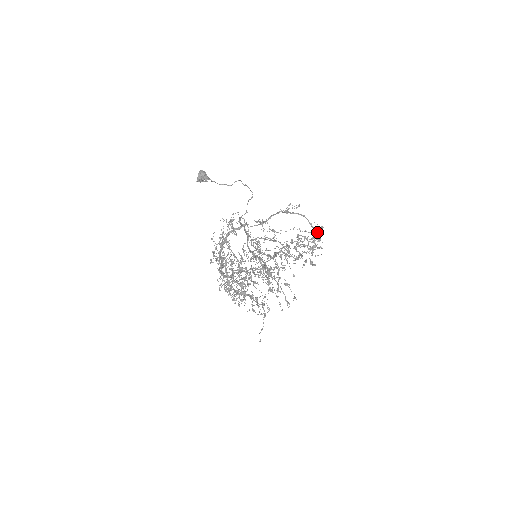
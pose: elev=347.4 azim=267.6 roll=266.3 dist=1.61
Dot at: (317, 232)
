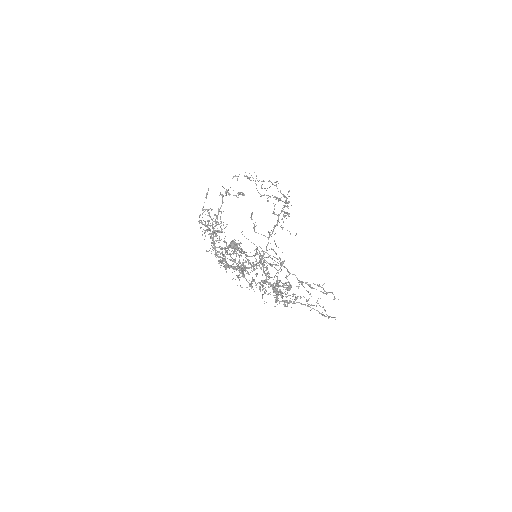
Dot at: occluded
